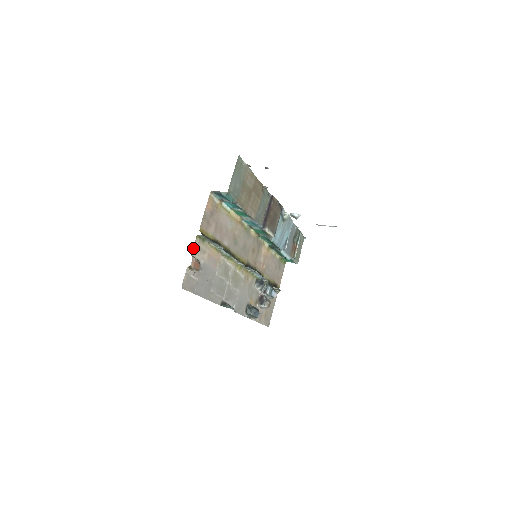
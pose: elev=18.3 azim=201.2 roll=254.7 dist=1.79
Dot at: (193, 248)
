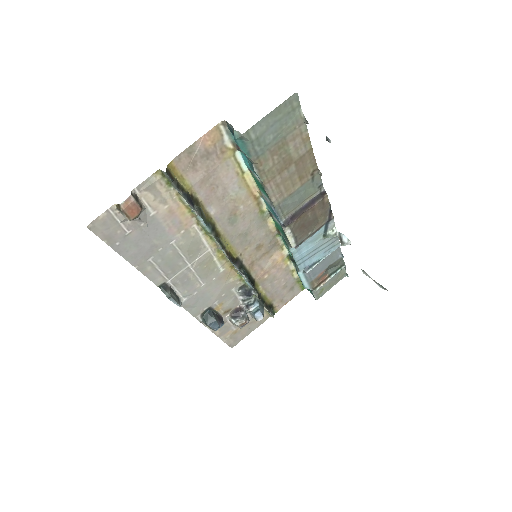
Dot at: (142, 183)
